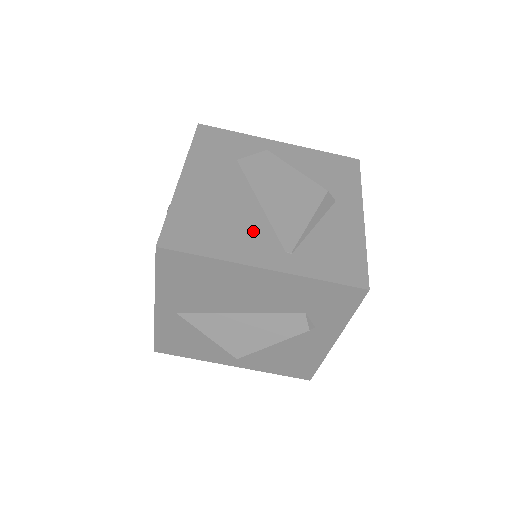
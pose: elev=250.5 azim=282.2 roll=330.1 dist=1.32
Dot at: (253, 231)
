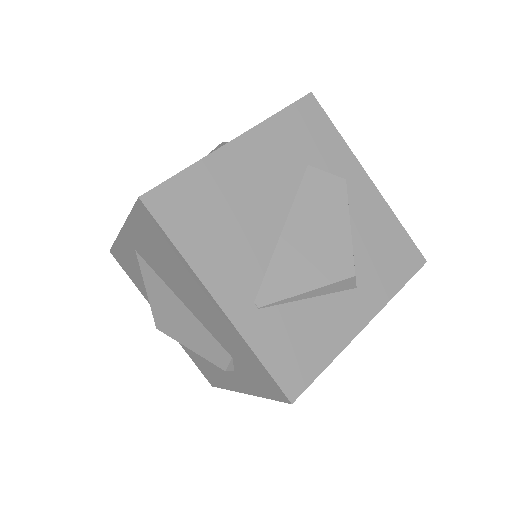
Dot at: (246, 255)
